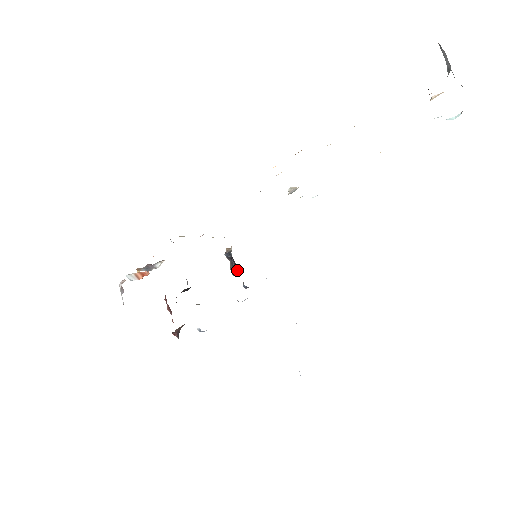
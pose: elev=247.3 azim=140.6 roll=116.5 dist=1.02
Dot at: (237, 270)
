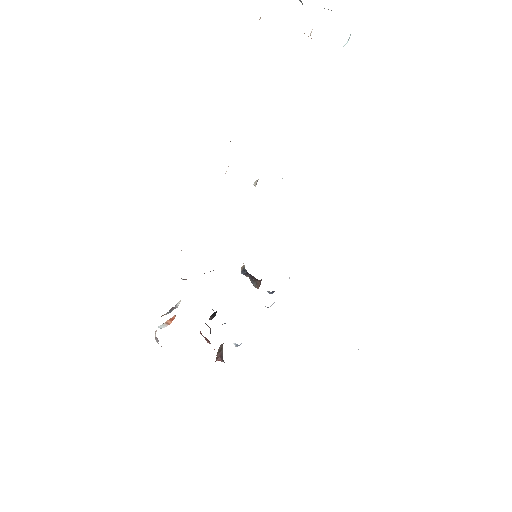
Dot at: (257, 281)
